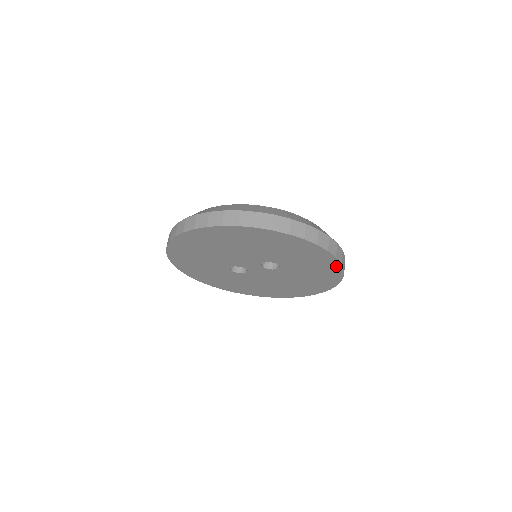
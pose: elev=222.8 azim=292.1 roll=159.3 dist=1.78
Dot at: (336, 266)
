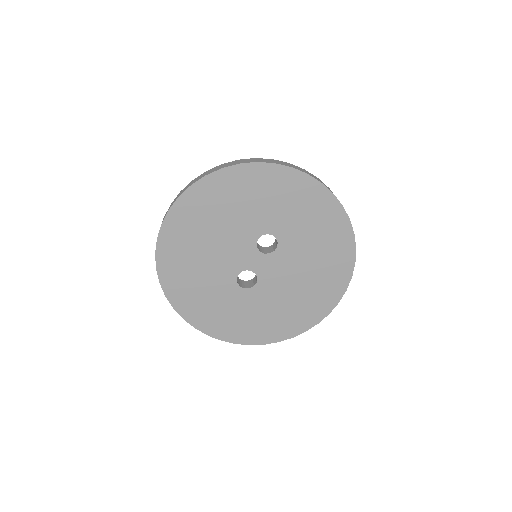
Dot at: (321, 192)
